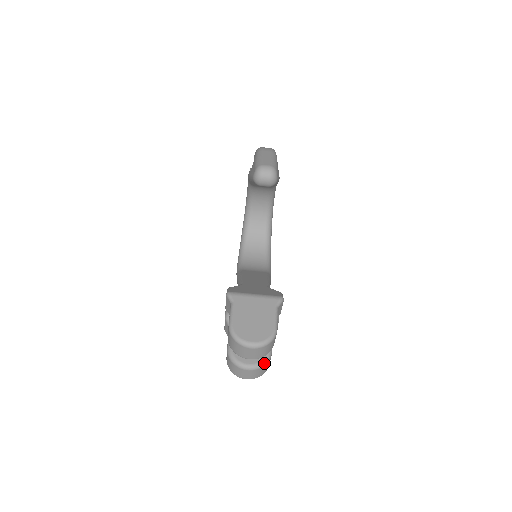
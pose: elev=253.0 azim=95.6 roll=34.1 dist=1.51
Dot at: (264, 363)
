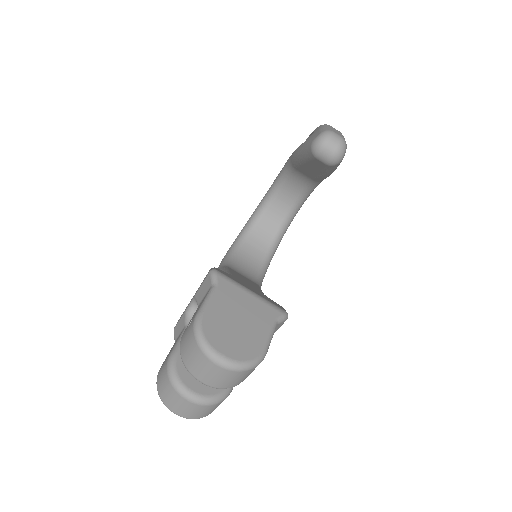
Dot at: (216, 400)
